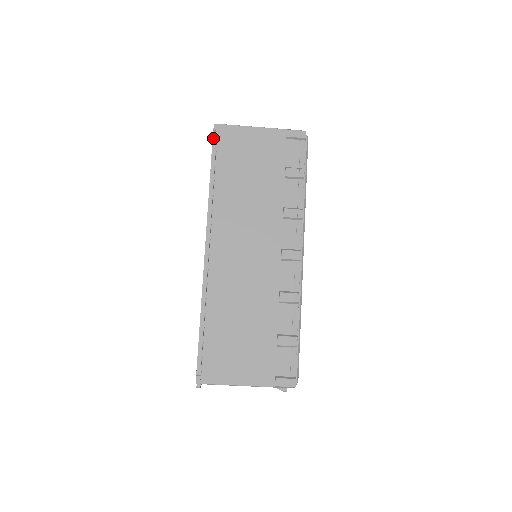
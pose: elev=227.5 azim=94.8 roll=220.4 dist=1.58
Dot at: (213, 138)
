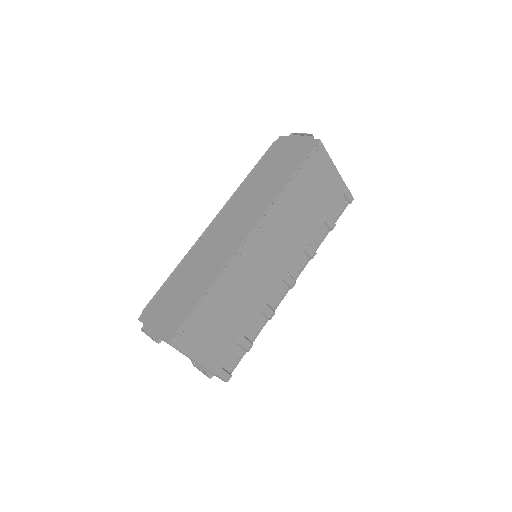
Dot at: (314, 151)
